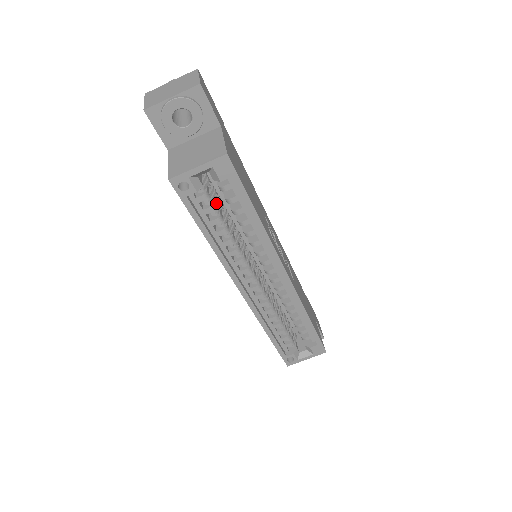
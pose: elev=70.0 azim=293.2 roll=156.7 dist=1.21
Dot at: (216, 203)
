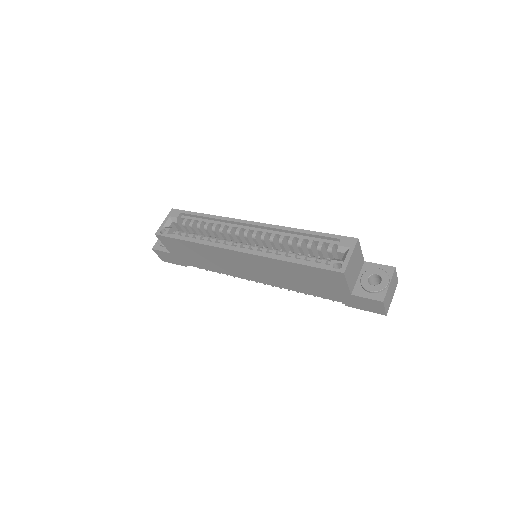
Dot at: occluded
